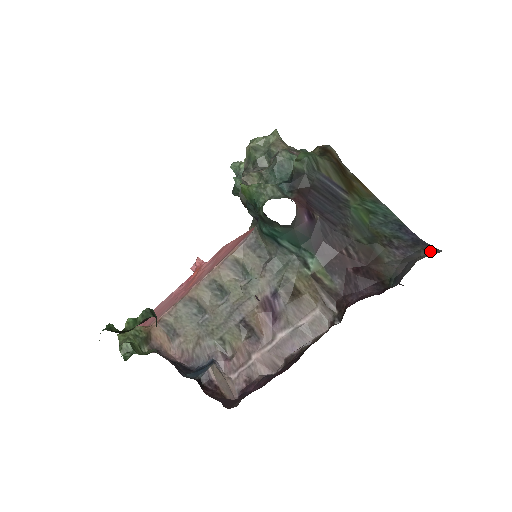
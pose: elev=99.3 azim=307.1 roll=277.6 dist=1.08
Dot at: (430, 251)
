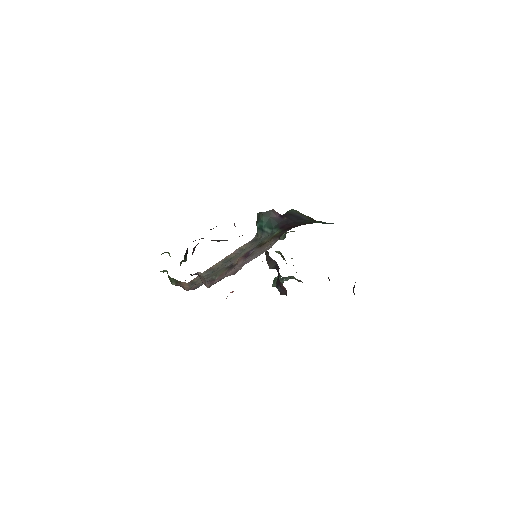
Dot at: occluded
